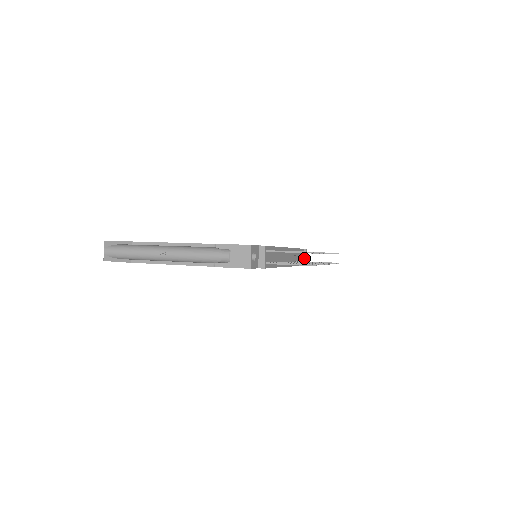
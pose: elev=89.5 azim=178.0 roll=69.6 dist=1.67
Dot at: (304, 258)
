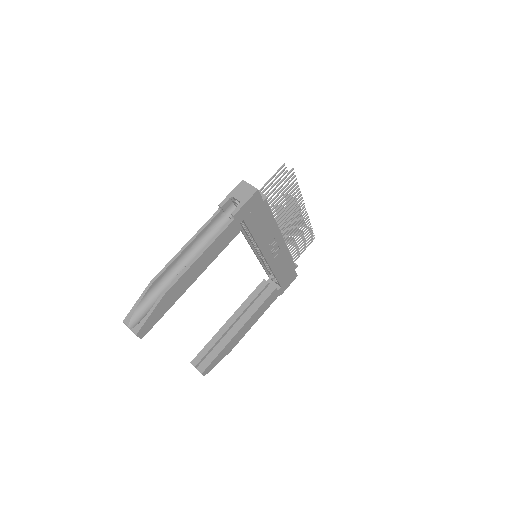
Dot at: occluded
